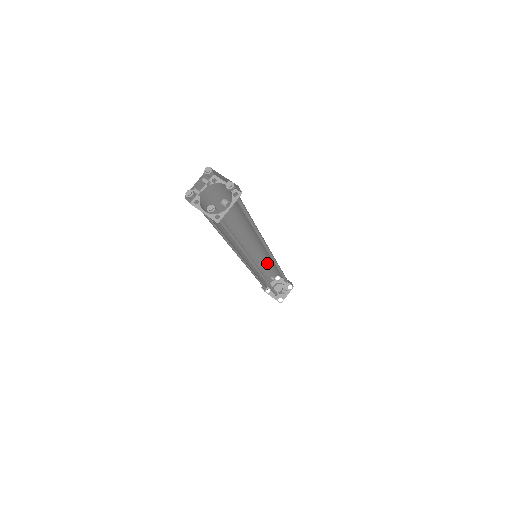
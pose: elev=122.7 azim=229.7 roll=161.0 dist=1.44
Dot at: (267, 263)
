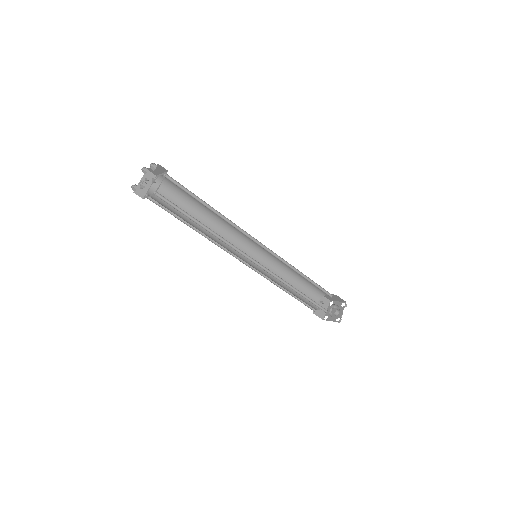
Dot at: (293, 277)
